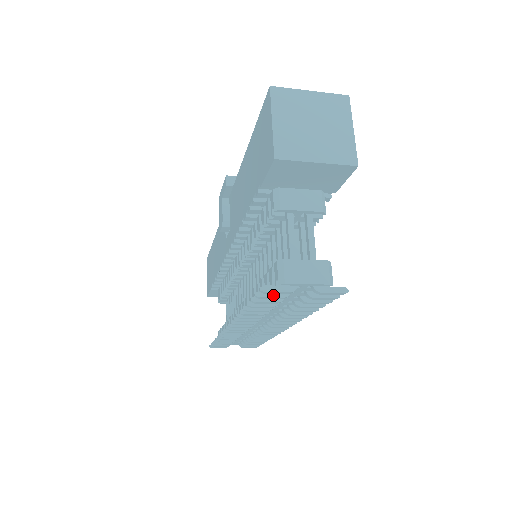
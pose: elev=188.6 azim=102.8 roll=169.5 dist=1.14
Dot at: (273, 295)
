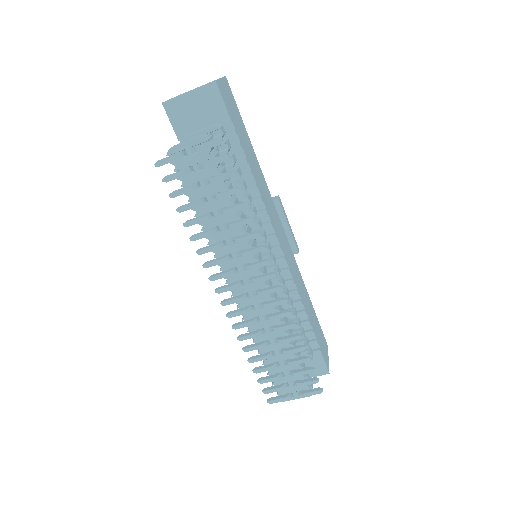
Dot at: (174, 174)
